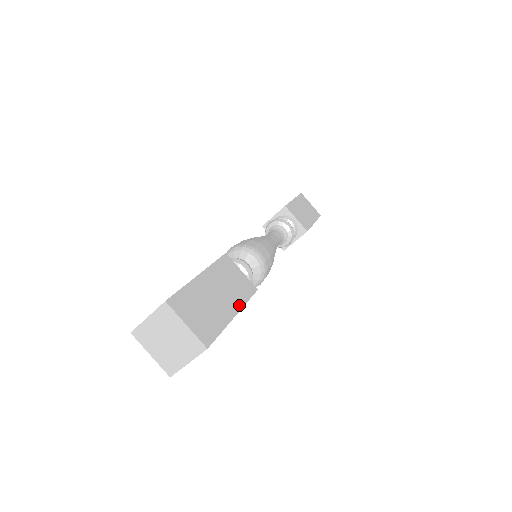
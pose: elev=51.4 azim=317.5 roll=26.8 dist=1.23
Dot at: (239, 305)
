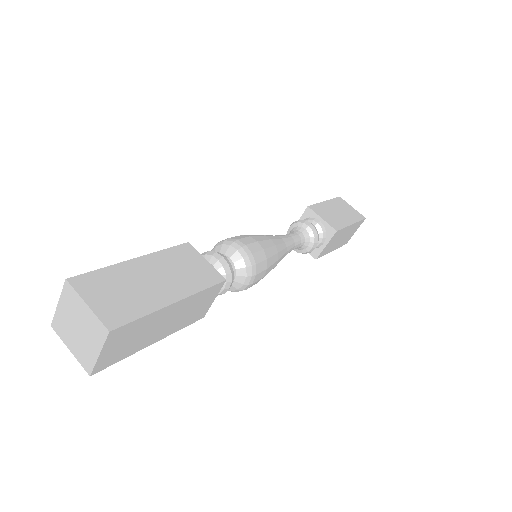
Dot at: (186, 292)
